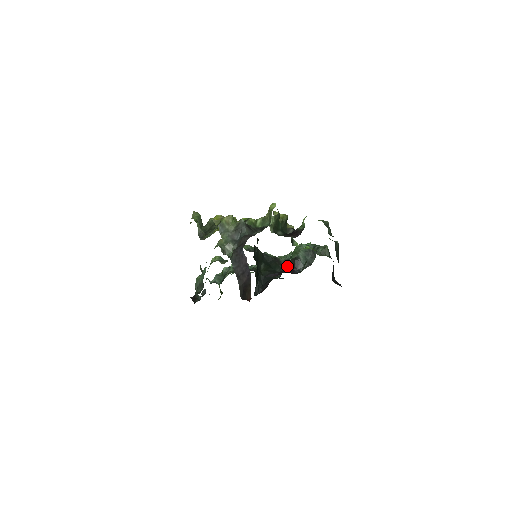
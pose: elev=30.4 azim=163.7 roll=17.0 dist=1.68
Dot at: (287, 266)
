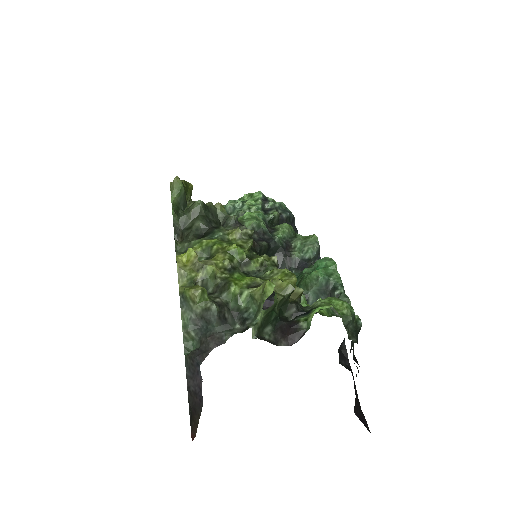
Dot at: occluded
